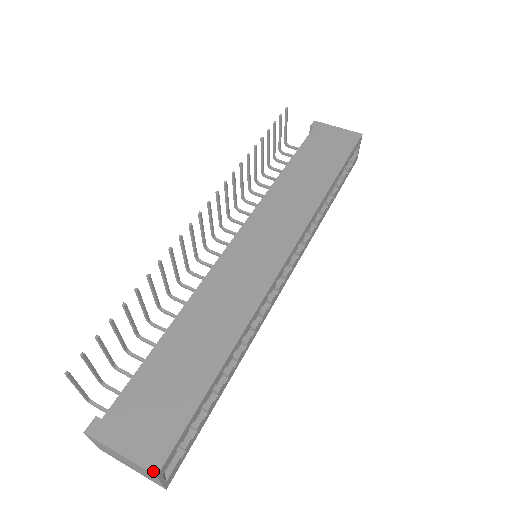
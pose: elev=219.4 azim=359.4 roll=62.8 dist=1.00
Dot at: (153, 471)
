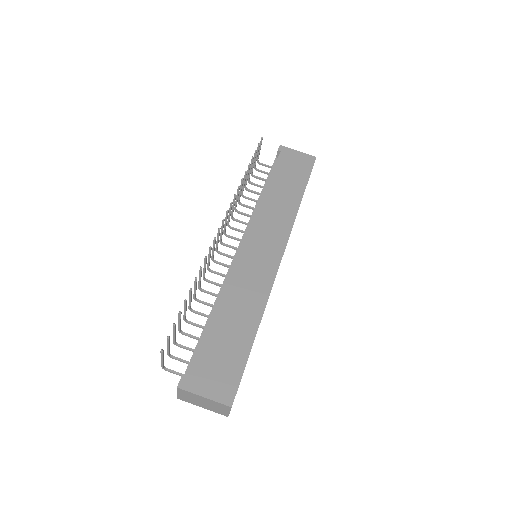
Dot at: (229, 405)
